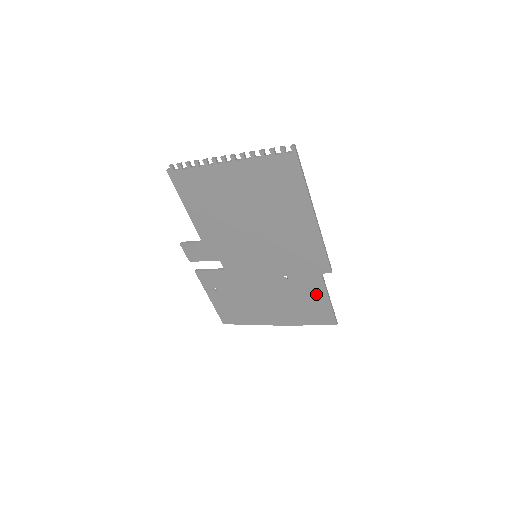
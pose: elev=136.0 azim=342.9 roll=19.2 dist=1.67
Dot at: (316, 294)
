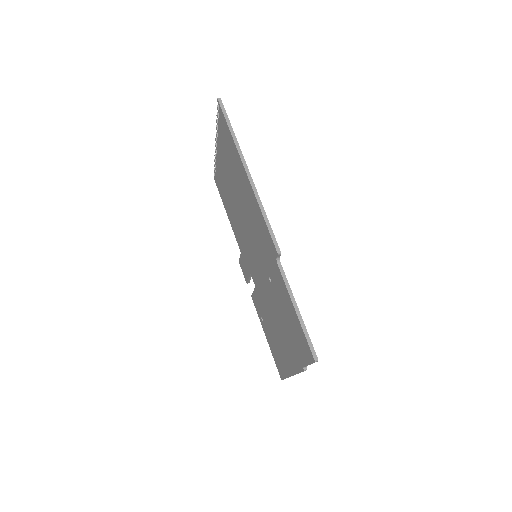
Dot at: (287, 300)
